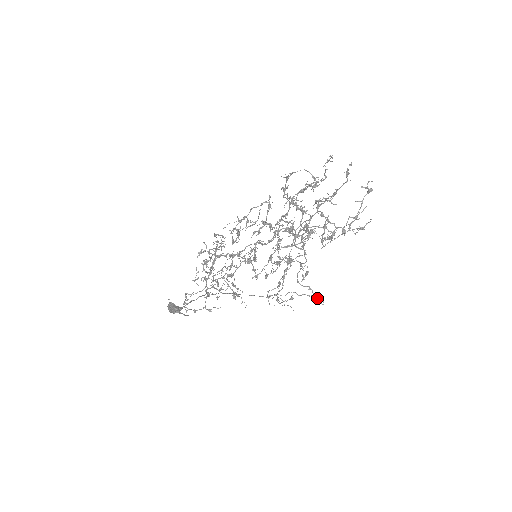
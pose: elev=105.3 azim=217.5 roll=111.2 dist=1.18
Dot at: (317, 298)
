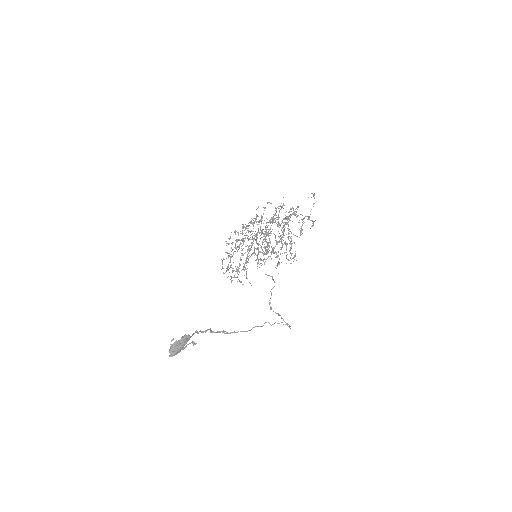
Dot at: occluded
